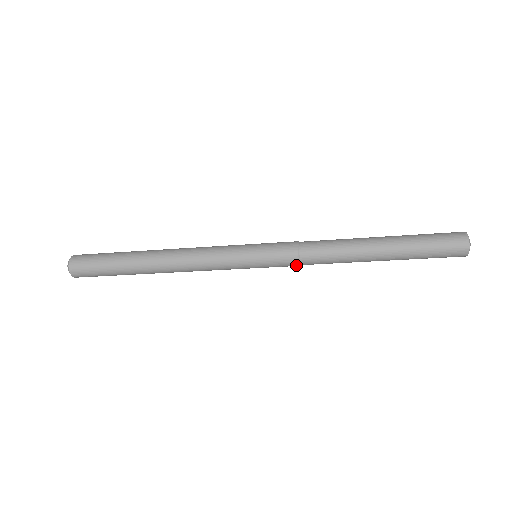
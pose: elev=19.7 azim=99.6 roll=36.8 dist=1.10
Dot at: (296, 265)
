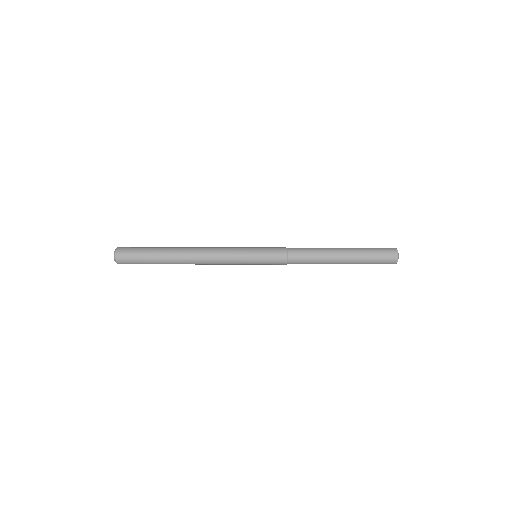
Dot at: (284, 264)
